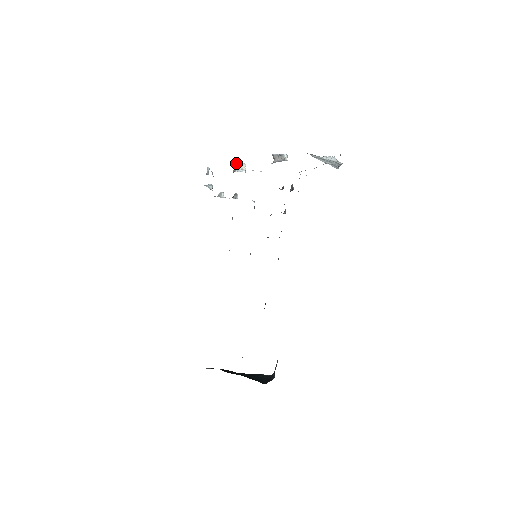
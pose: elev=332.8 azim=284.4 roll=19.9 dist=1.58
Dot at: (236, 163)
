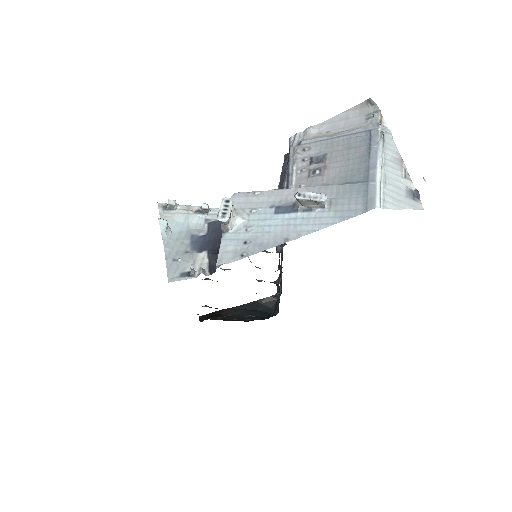
Dot at: (226, 221)
